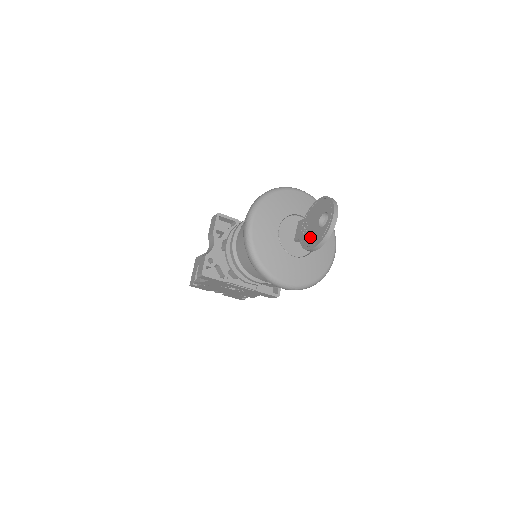
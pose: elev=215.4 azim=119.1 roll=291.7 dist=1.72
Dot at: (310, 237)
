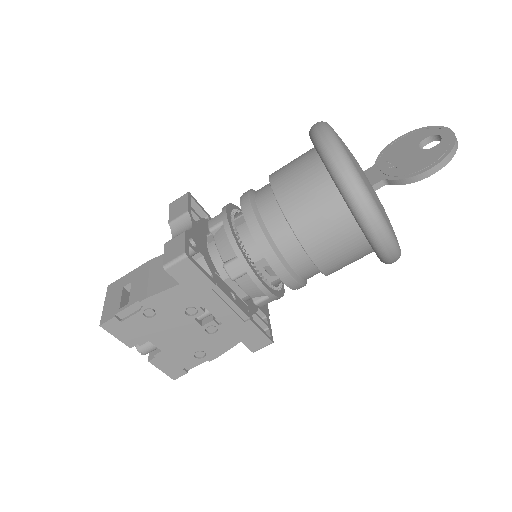
Dot at: (414, 163)
